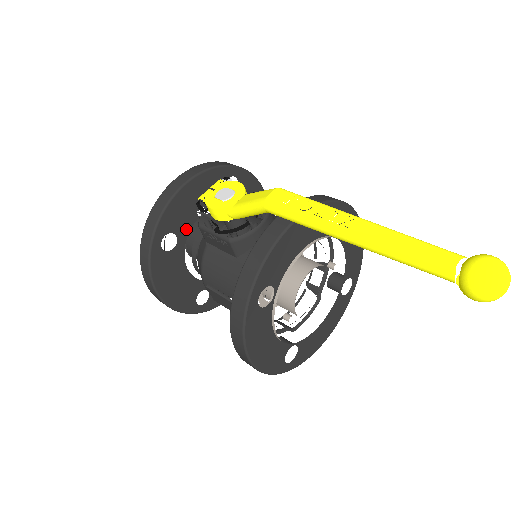
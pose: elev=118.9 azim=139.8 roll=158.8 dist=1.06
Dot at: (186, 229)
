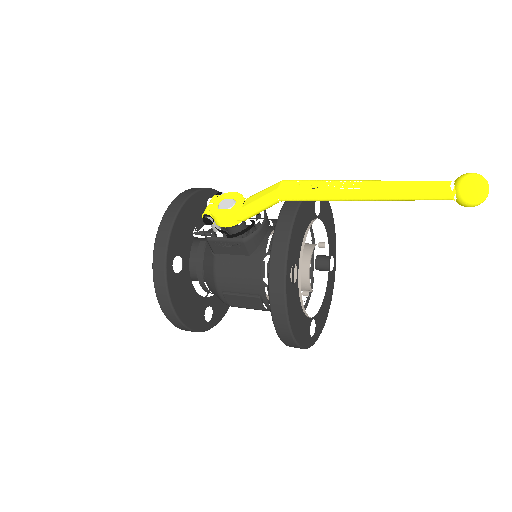
Dot at: (187, 250)
